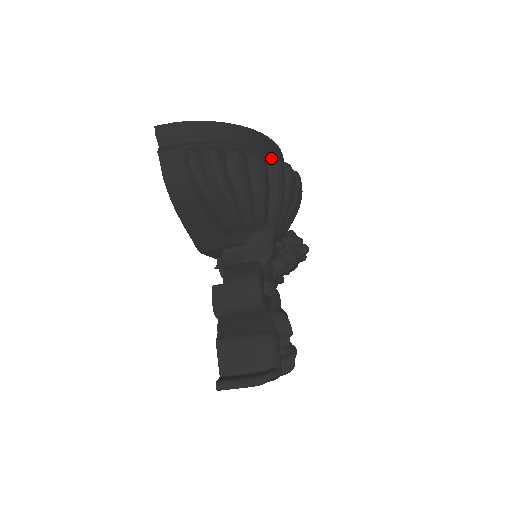
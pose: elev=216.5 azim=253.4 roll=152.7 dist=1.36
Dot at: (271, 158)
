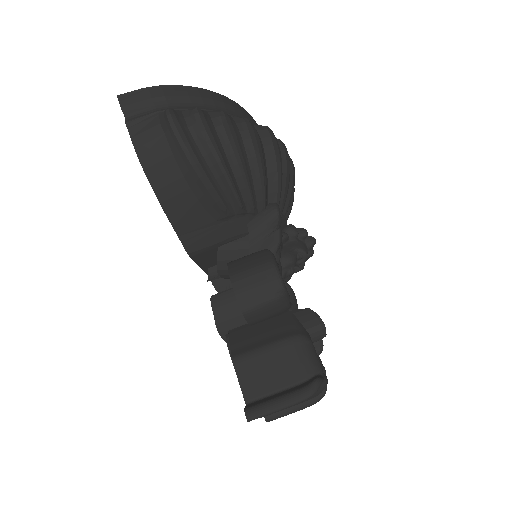
Dot at: (260, 126)
